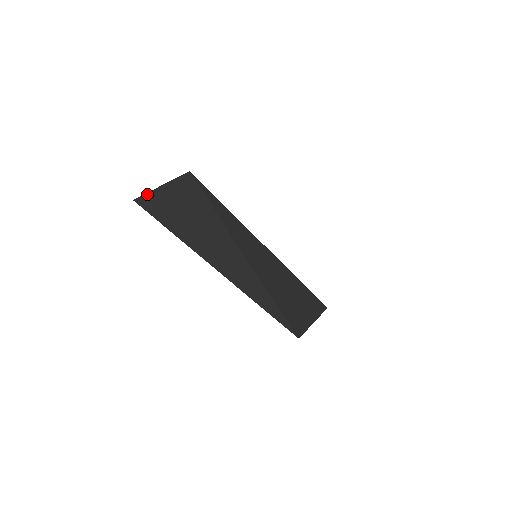
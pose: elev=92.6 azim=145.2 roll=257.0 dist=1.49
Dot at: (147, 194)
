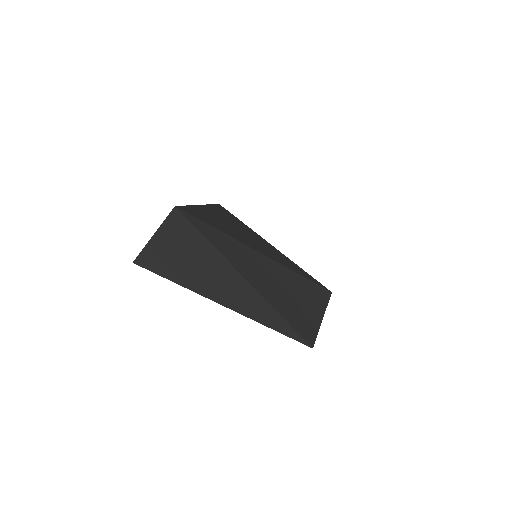
Dot at: (143, 250)
